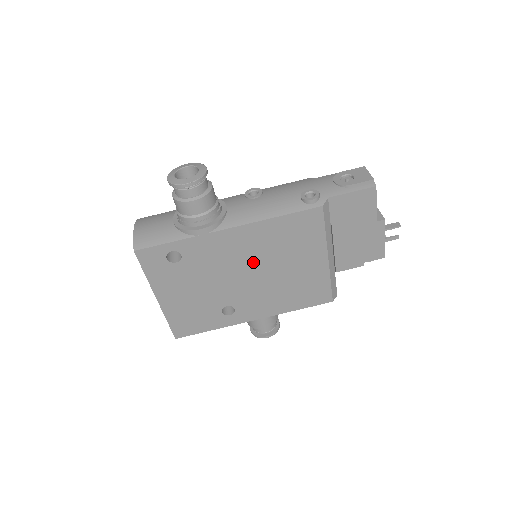
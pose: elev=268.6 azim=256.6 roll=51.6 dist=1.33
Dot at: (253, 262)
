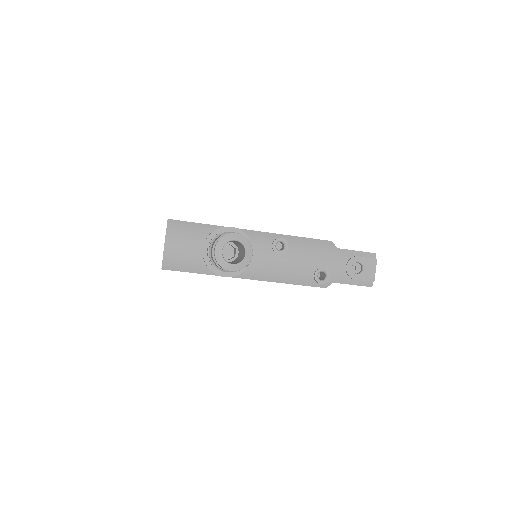
Dot at: occluded
